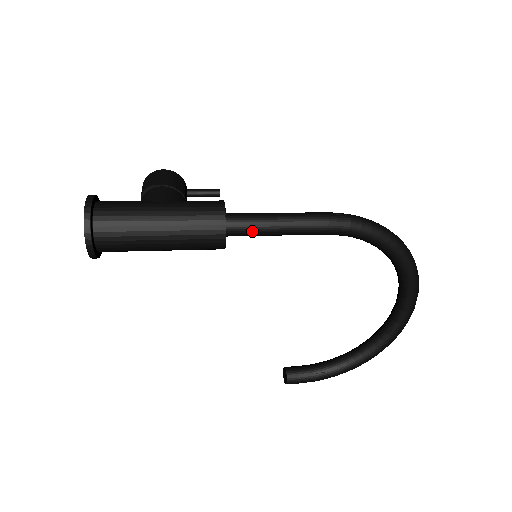
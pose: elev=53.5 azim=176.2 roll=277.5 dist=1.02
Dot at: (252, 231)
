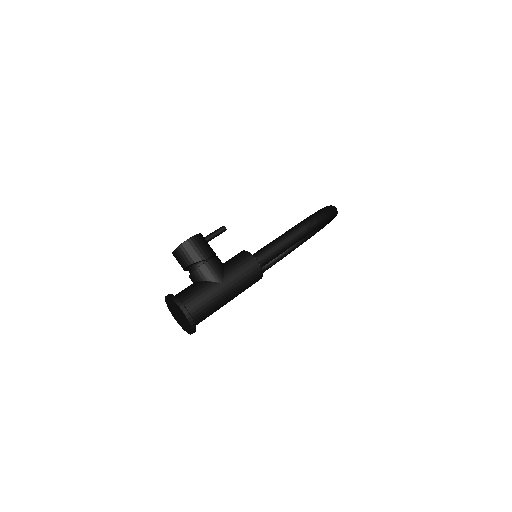
Dot at: occluded
